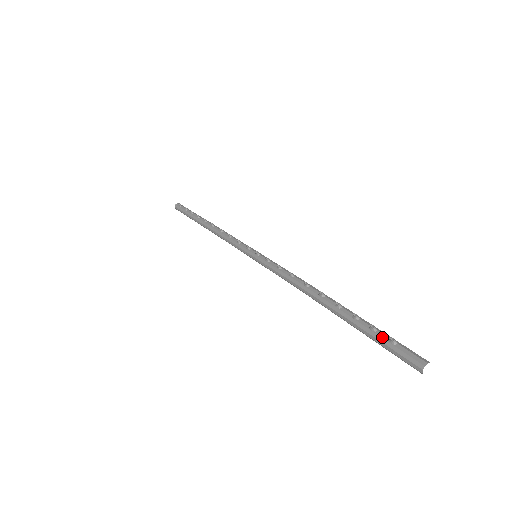
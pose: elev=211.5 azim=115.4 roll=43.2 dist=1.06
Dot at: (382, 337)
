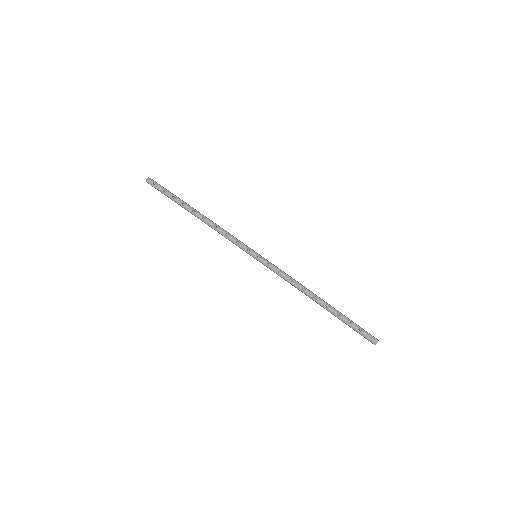
Dot at: (355, 328)
